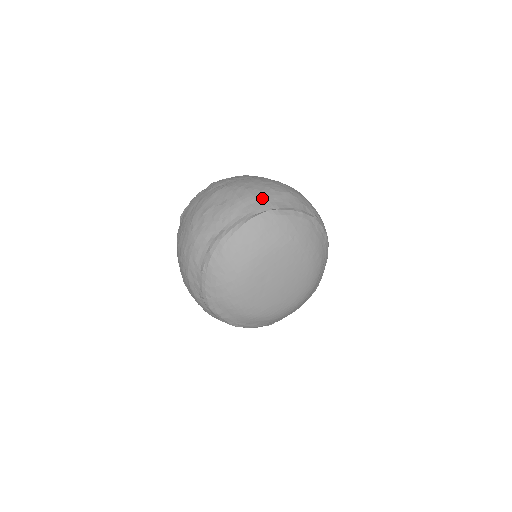
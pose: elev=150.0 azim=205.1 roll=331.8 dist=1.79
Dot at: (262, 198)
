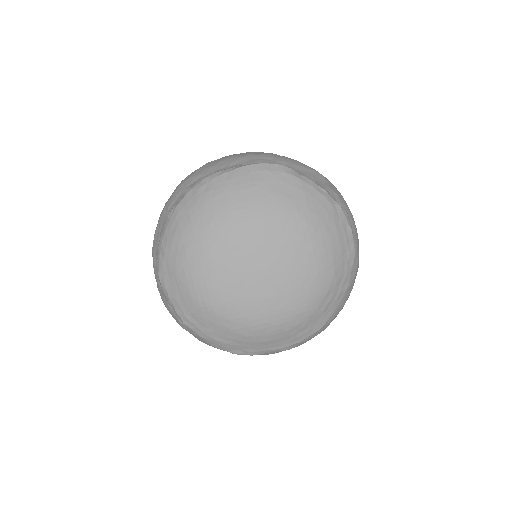
Dot at: (280, 159)
